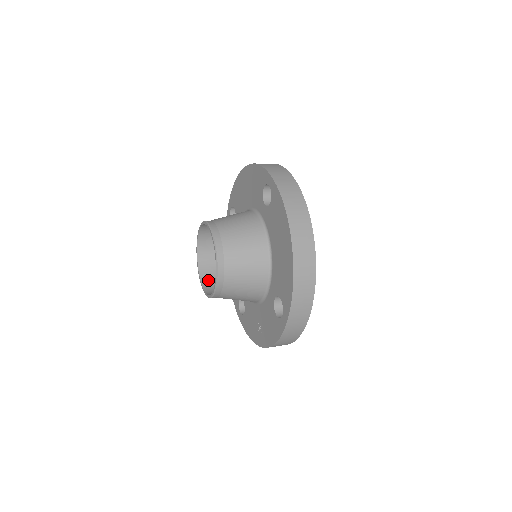
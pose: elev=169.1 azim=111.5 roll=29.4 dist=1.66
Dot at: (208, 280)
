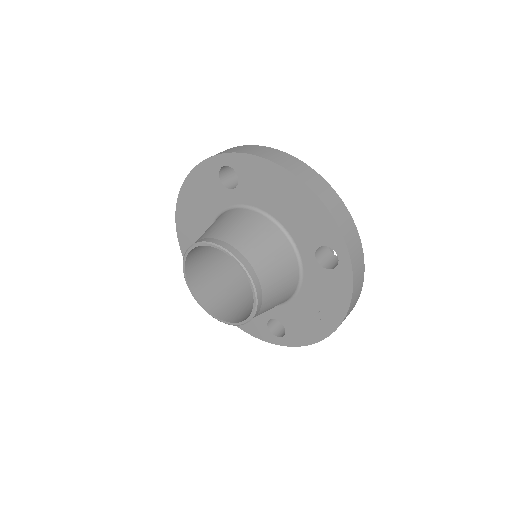
Dot at: (231, 316)
